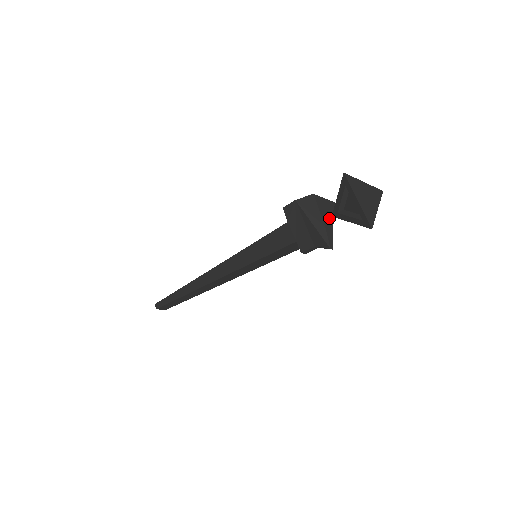
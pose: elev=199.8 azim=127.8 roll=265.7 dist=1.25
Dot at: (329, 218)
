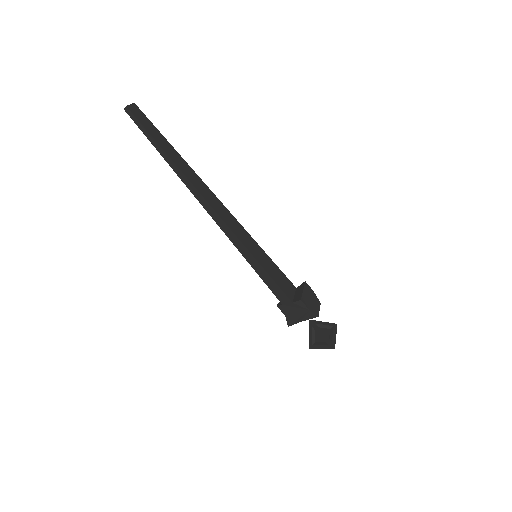
Dot at: occluded
